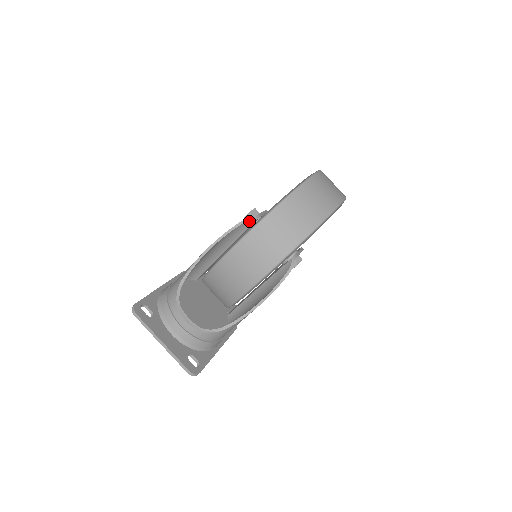
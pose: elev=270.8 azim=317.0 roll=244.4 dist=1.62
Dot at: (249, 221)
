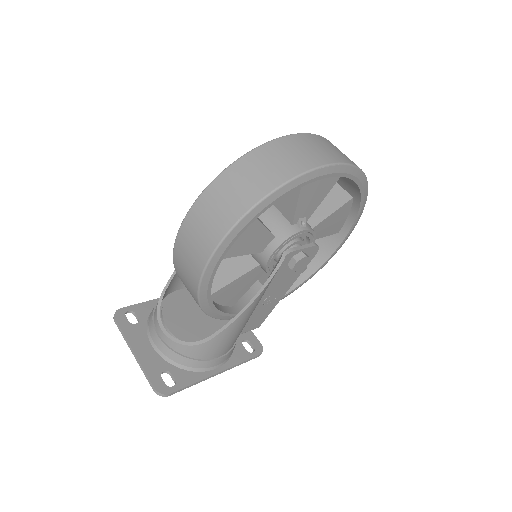
Dot at: occluded
